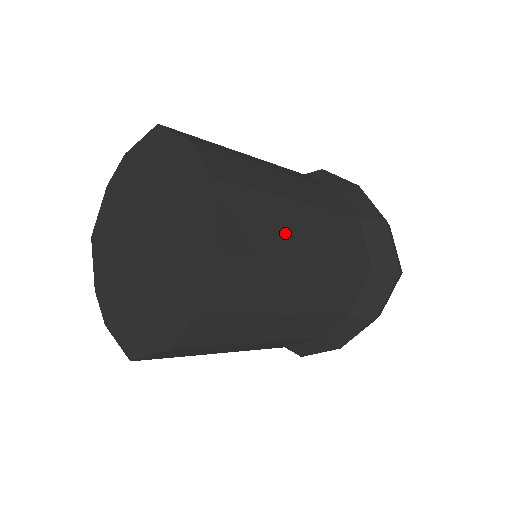
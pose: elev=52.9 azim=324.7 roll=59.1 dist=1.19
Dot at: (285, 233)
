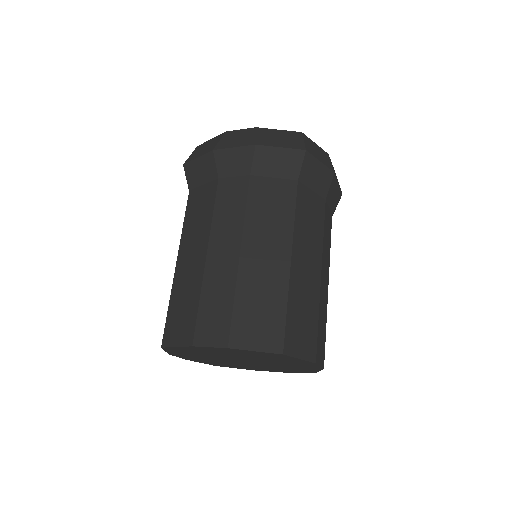
Dot at: occluded
